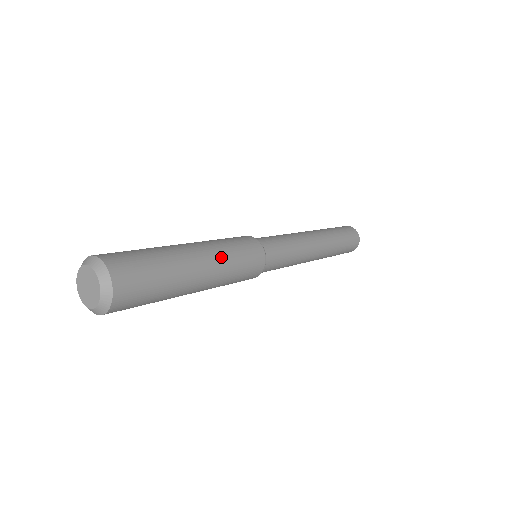
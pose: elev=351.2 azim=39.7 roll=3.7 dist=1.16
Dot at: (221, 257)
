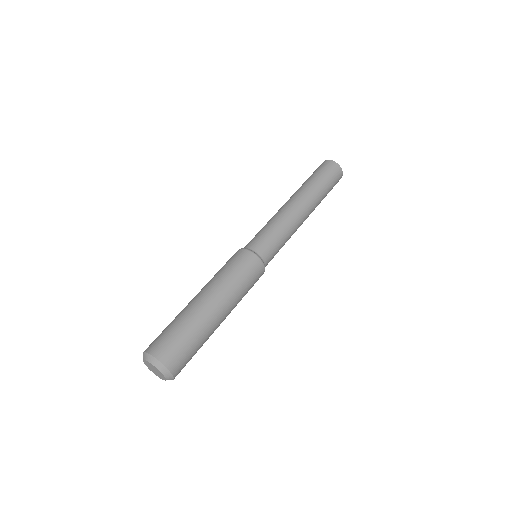
Dot at: occluded
